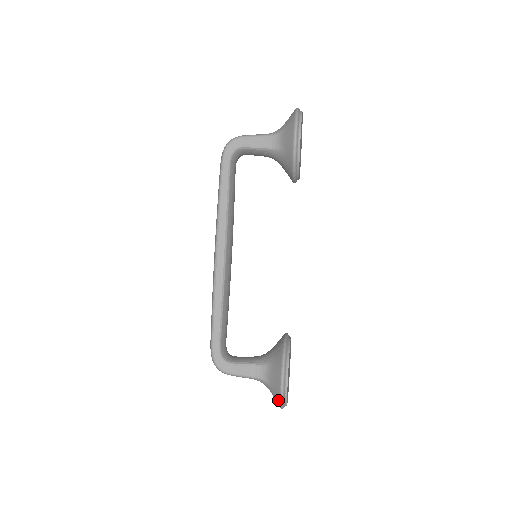
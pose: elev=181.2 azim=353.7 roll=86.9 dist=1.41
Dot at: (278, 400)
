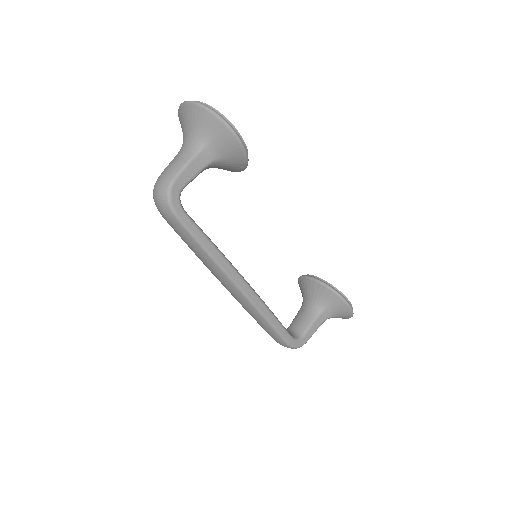
Dot at: occluded
